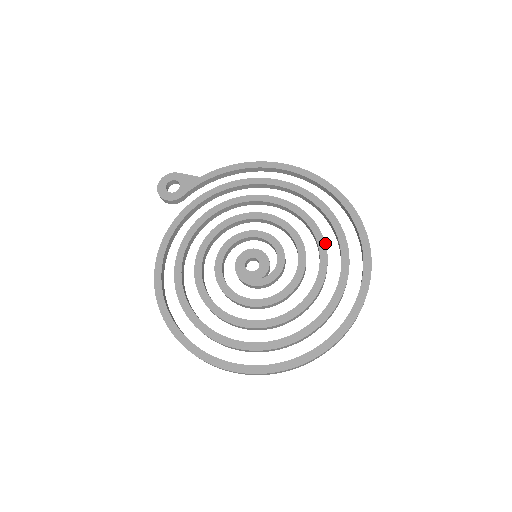
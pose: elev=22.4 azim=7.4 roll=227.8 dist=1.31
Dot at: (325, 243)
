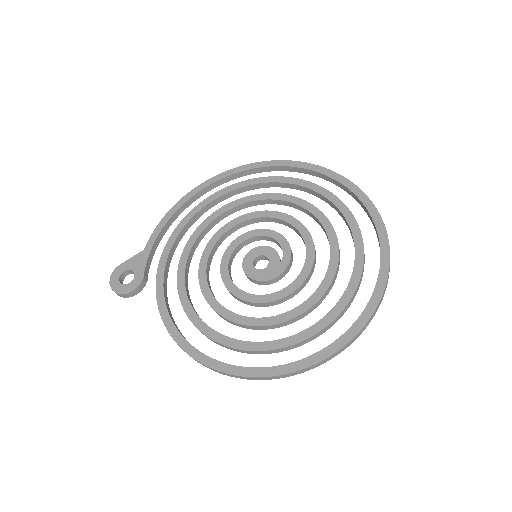
Dot at: (297, 197)
